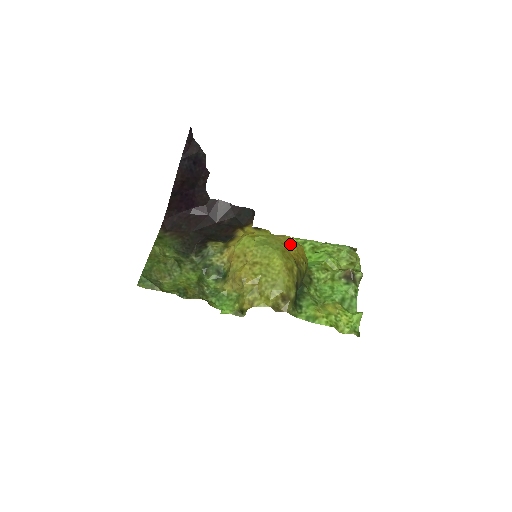
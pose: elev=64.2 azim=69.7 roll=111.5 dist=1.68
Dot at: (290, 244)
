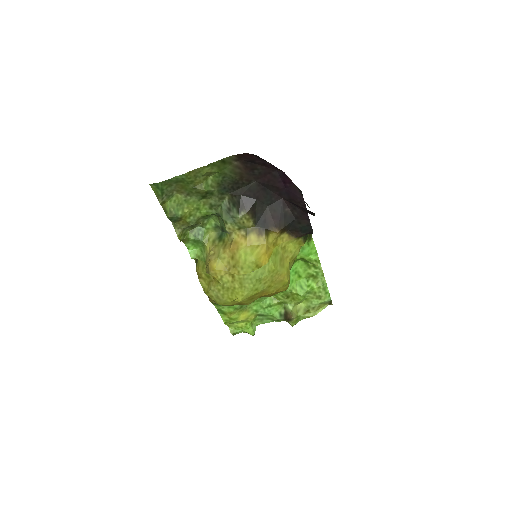
Dot at: (276, 288)
